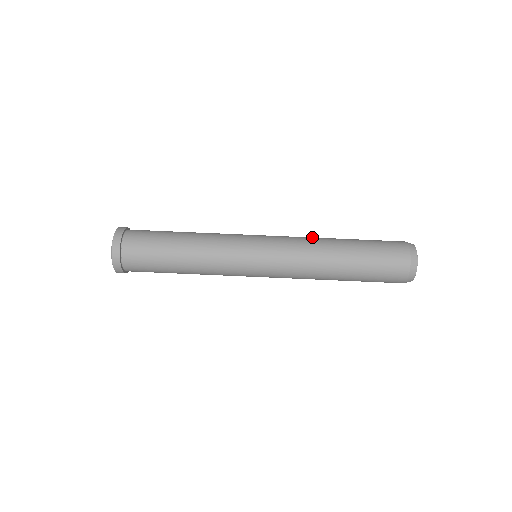
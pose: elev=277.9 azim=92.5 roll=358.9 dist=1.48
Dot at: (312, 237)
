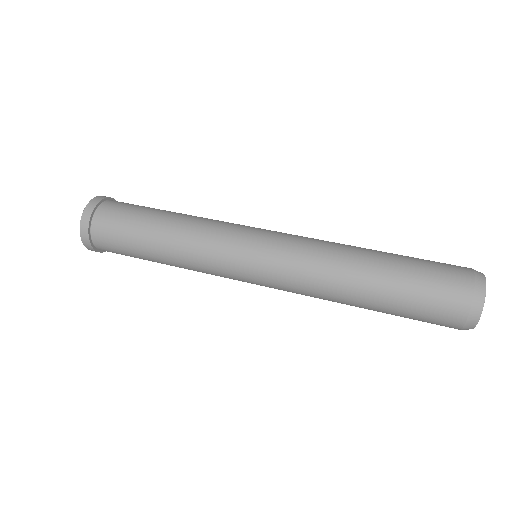
Dot at: (334, 242)
